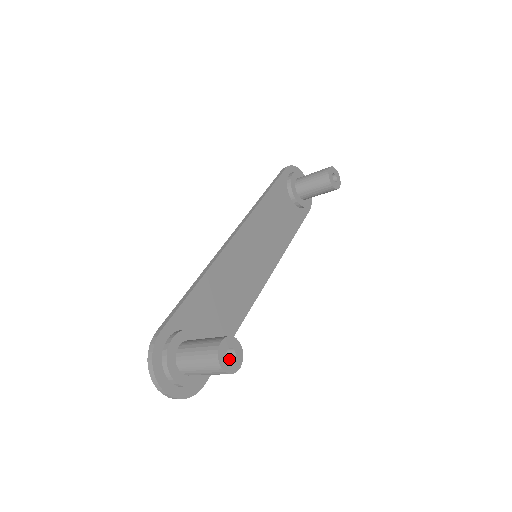
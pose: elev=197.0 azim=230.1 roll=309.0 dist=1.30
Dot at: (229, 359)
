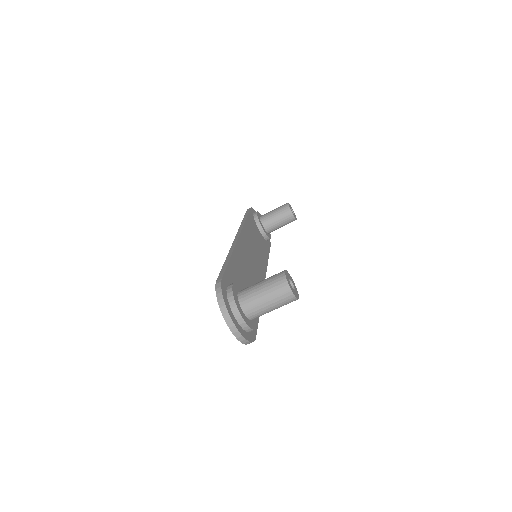
Dot at: occluded
